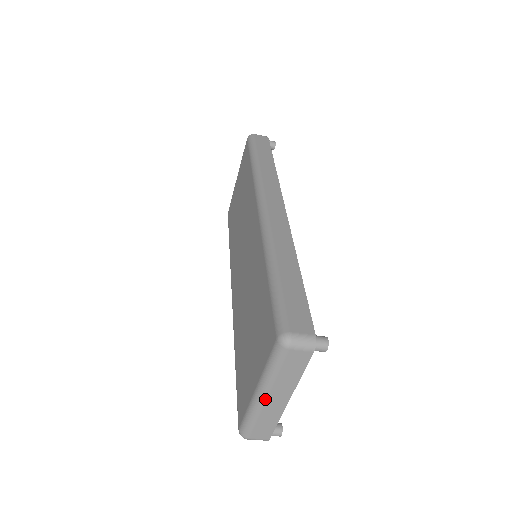
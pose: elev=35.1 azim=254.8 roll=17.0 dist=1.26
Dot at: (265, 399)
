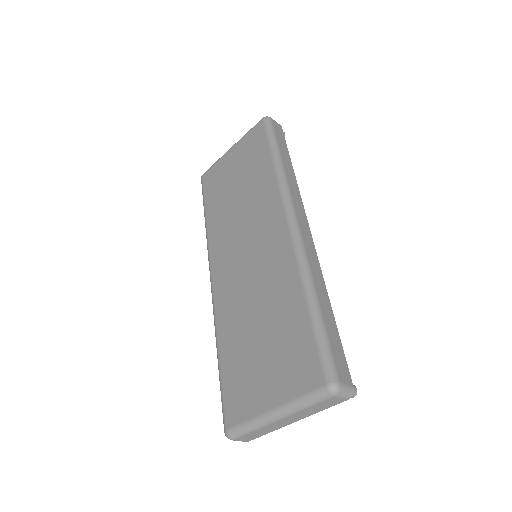
Dot at: (278, 420)
